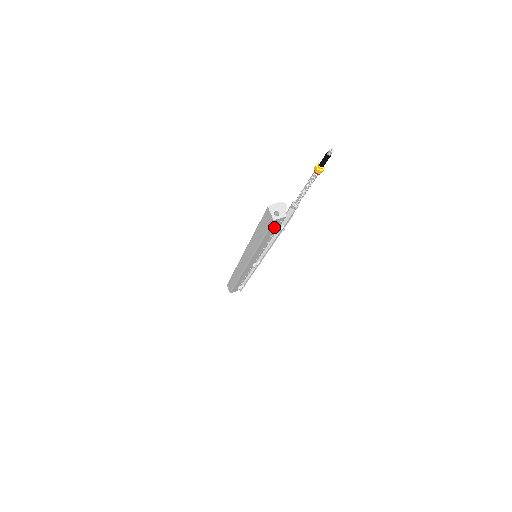
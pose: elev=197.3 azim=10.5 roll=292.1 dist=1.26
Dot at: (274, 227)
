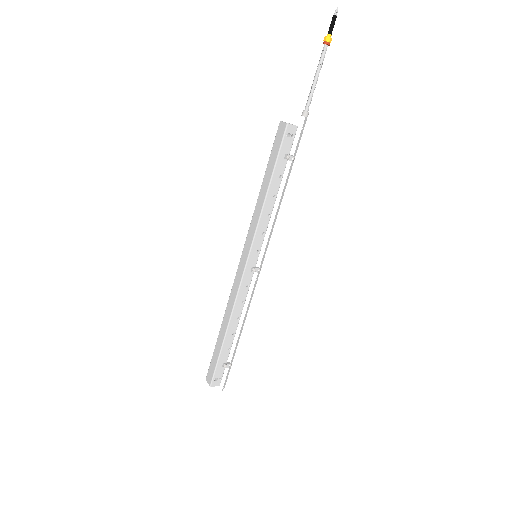
Dot at: (285, 149)
